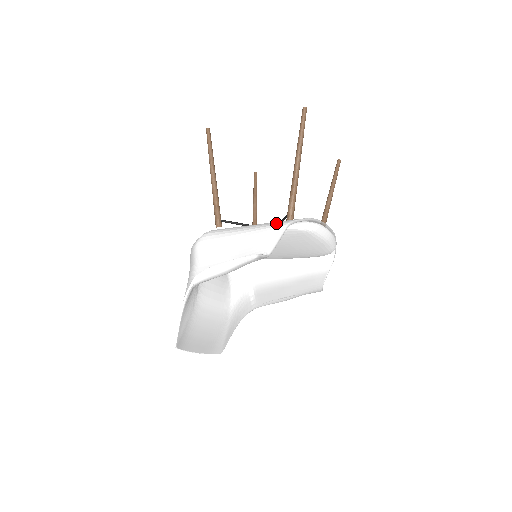
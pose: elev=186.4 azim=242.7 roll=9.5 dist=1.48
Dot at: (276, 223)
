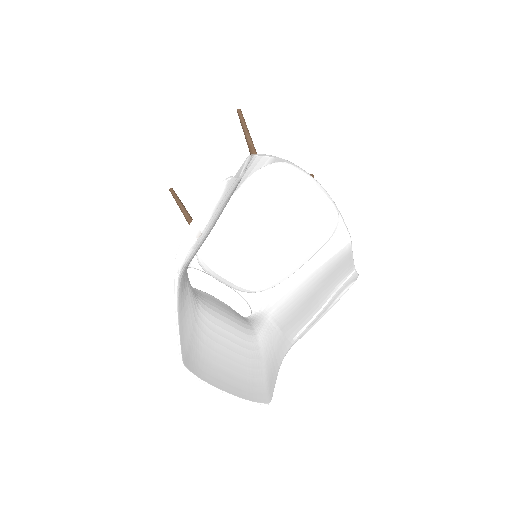
Dot at: occluded
